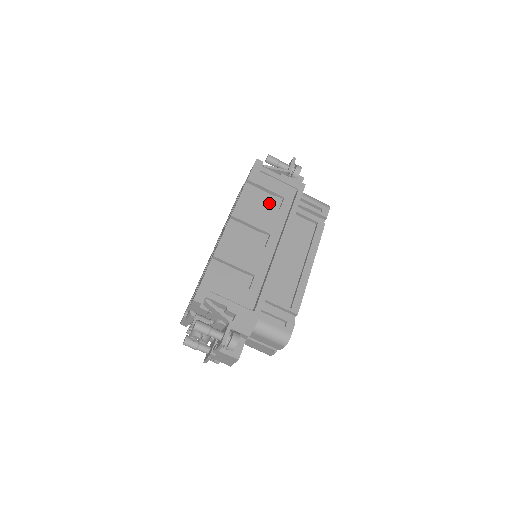
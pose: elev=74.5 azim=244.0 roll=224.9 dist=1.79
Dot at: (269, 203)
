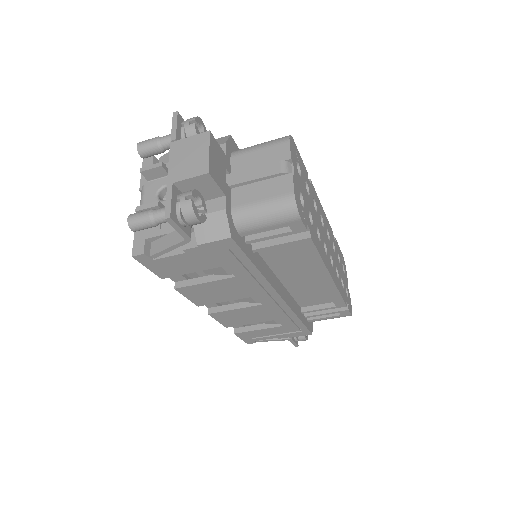
Dot at: (215, 274)
